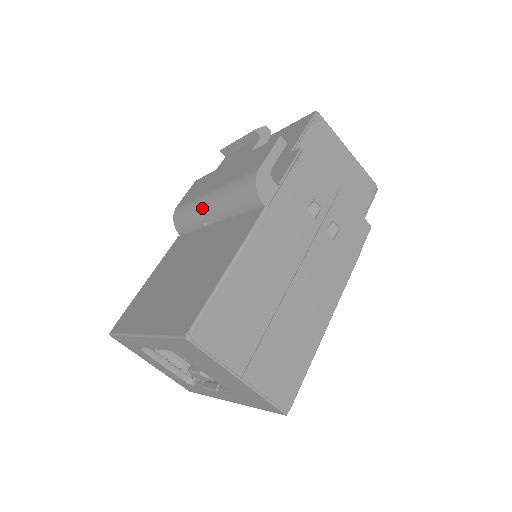
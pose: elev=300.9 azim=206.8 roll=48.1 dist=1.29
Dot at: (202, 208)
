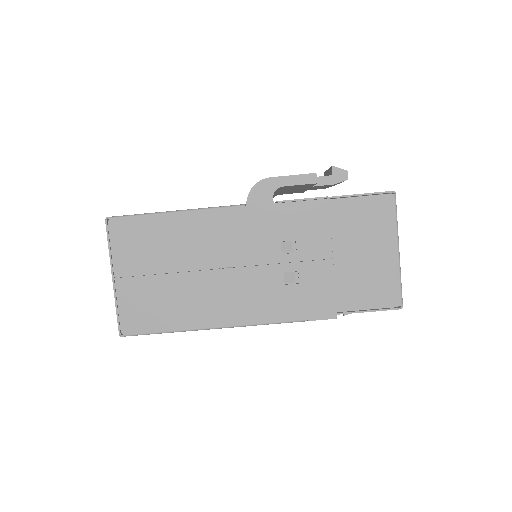
Dot at: occluded
